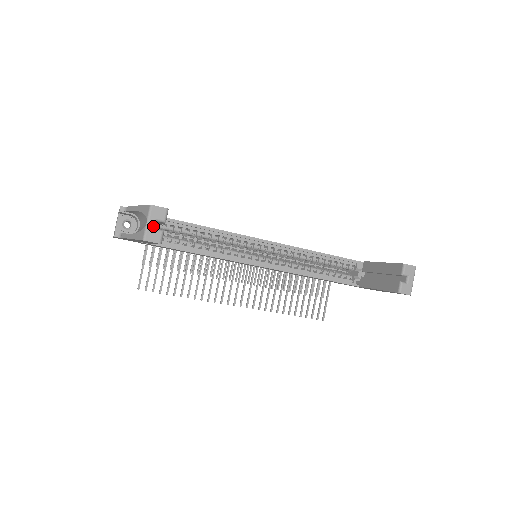
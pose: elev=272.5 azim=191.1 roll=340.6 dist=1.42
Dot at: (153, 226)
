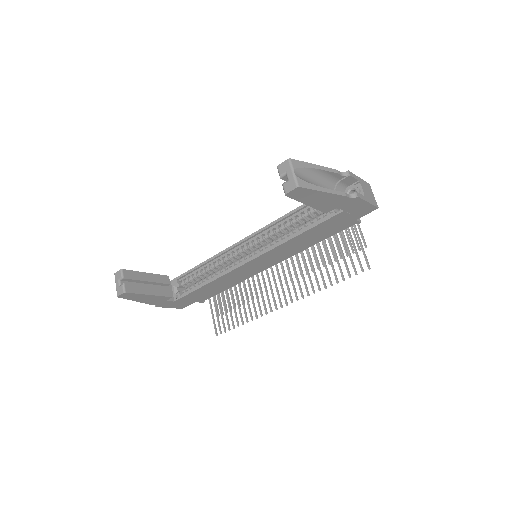
Dot at: (118, 285)
